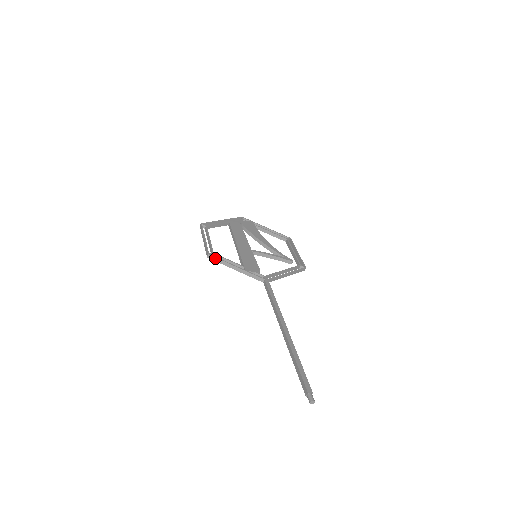
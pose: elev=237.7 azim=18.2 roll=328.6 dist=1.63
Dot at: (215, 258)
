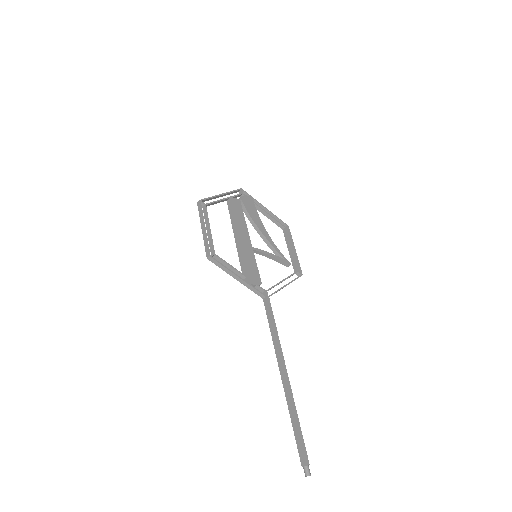
Dot at: (216, 262)
